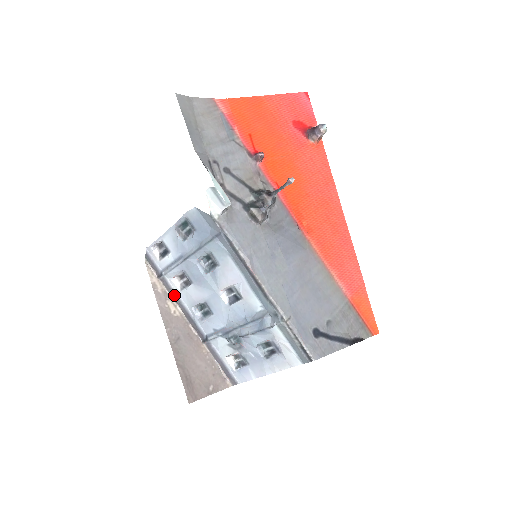
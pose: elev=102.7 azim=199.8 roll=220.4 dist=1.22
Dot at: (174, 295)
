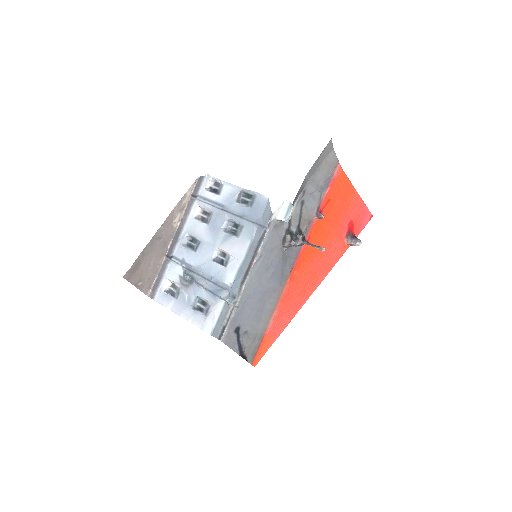
Dot at: (186, 214)
